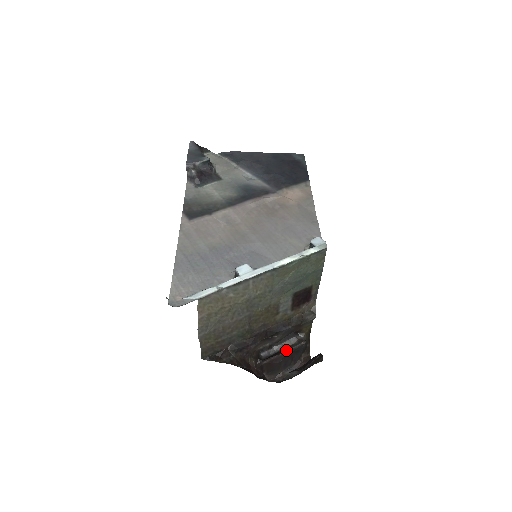
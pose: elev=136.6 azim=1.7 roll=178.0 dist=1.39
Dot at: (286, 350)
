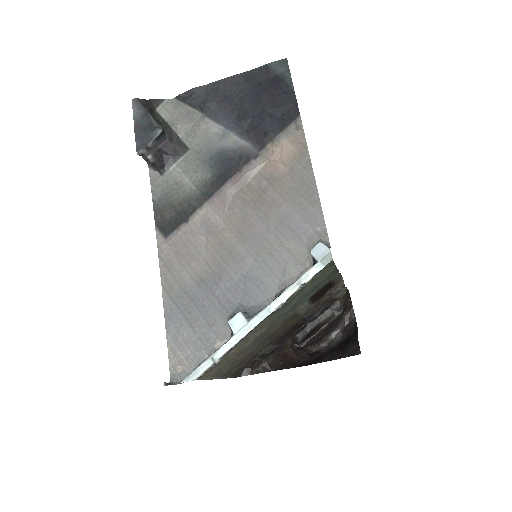
Dot at: (322, 327)
